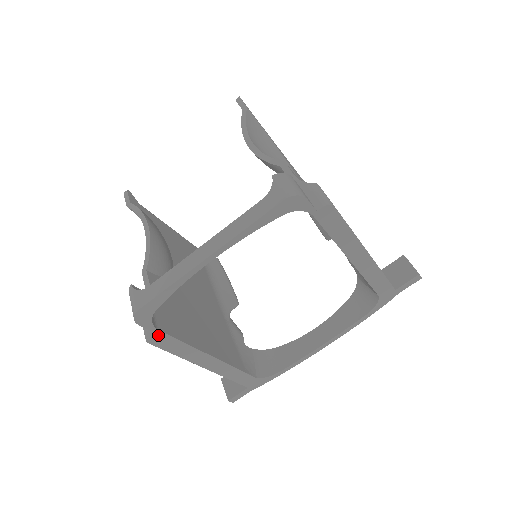
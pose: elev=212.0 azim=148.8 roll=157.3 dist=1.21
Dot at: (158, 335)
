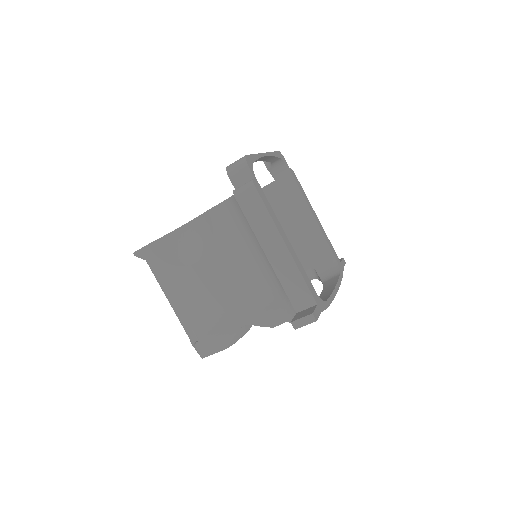
Dot at: (257, 184)
